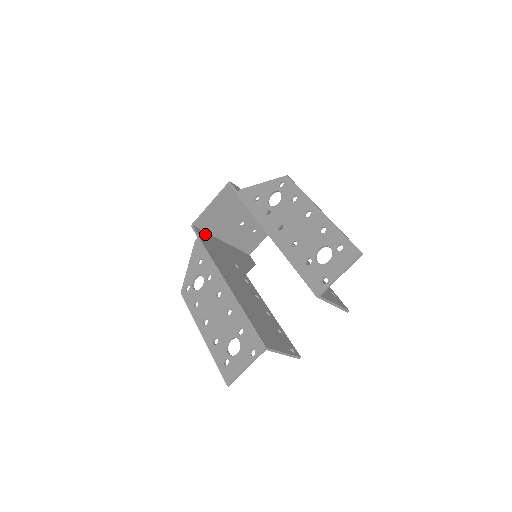
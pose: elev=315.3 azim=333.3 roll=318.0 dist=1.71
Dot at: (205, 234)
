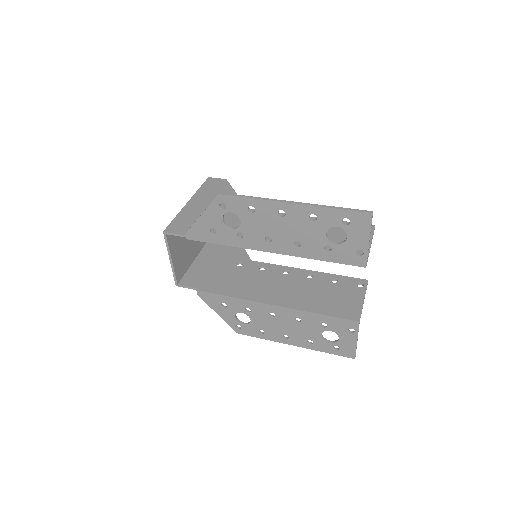
Dot at: (190, 275)
